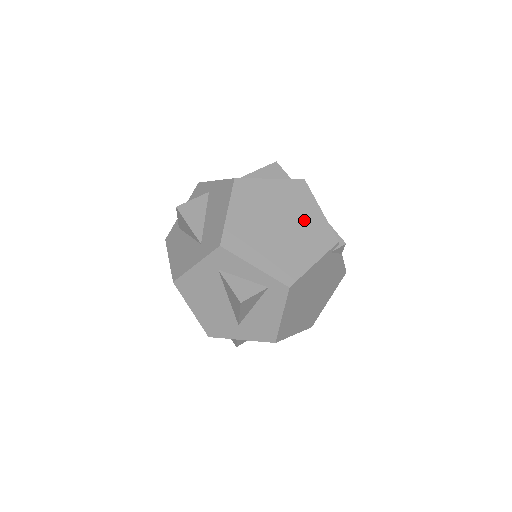
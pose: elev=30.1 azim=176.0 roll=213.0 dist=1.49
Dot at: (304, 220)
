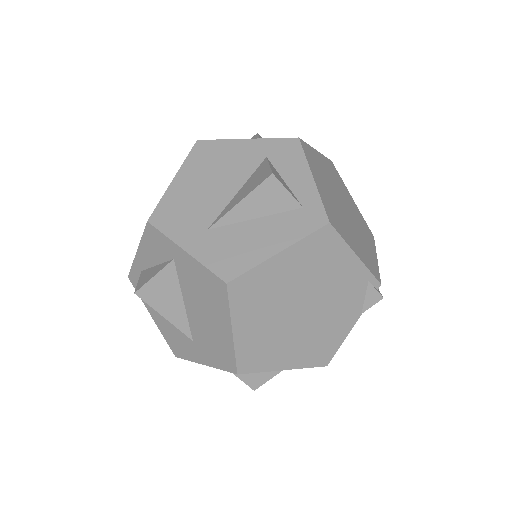
Dot at: (363, 238)
